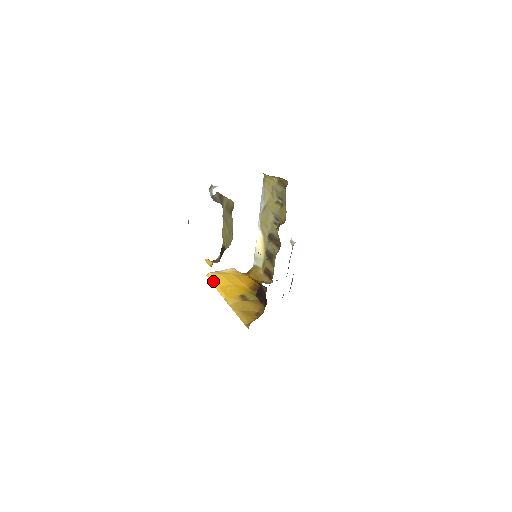
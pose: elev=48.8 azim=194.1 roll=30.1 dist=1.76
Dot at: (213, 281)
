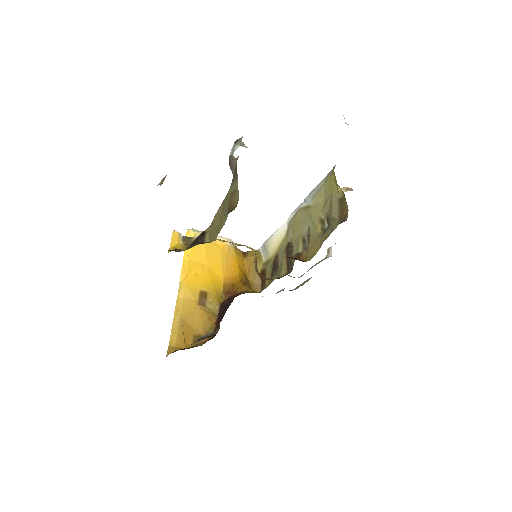
Dot at: occluded
